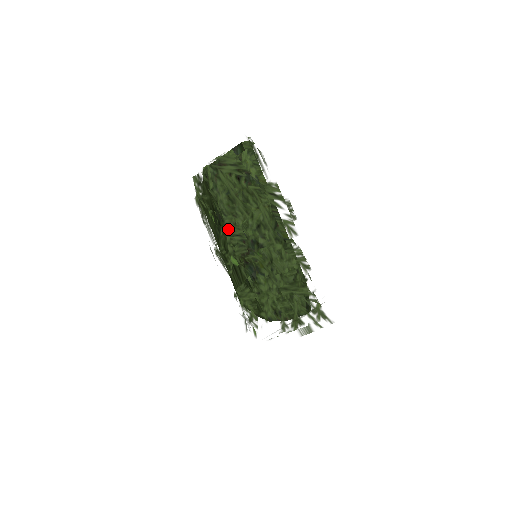
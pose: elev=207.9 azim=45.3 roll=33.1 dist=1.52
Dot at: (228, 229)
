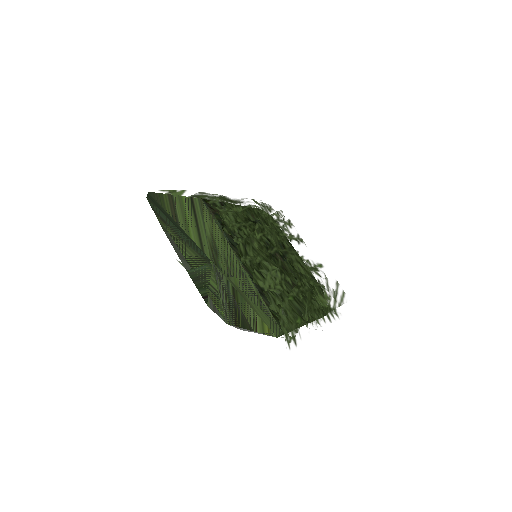
Dot at: occluded
